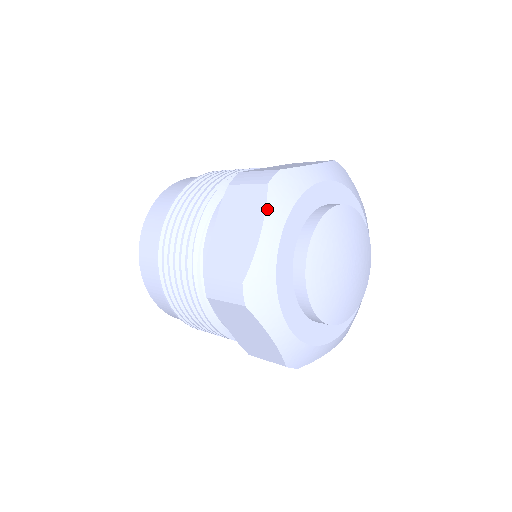
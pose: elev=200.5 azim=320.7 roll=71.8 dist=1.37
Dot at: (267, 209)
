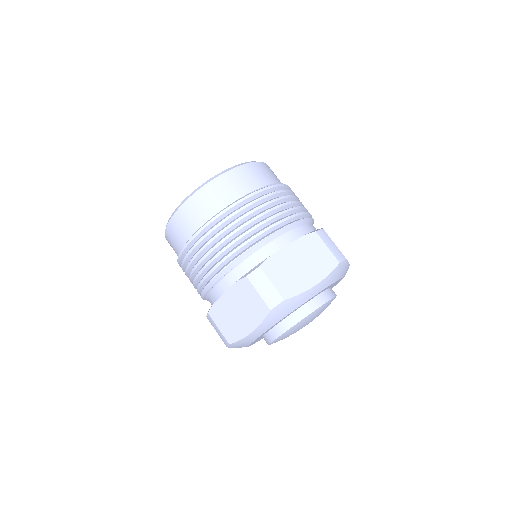
Dot at: (262, 323)
